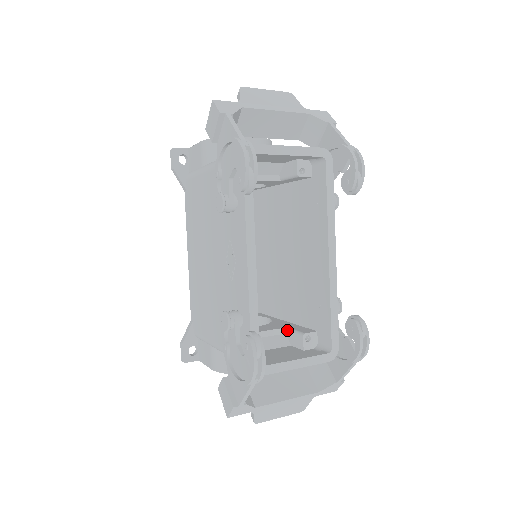
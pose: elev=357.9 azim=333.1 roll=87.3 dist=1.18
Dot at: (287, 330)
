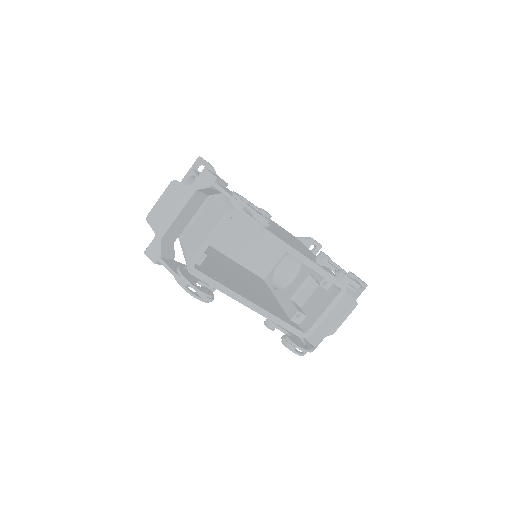
Dot at: (311, 276)
